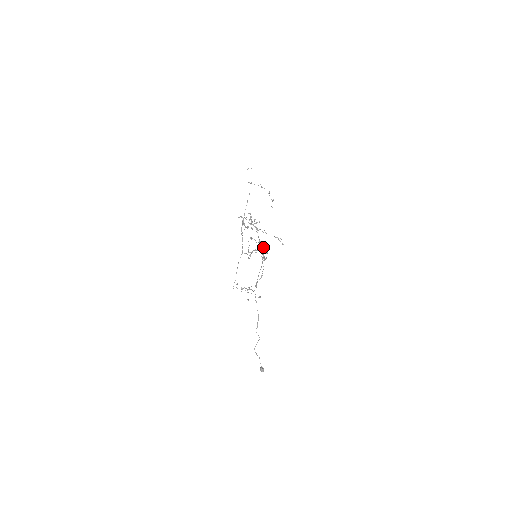
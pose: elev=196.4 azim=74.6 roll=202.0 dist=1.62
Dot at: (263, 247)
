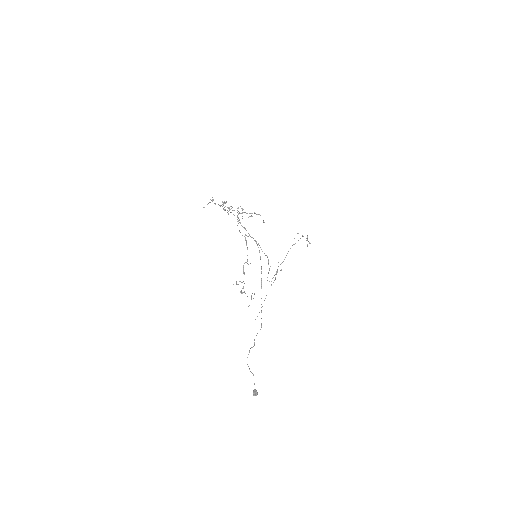
Dot at: occluded
